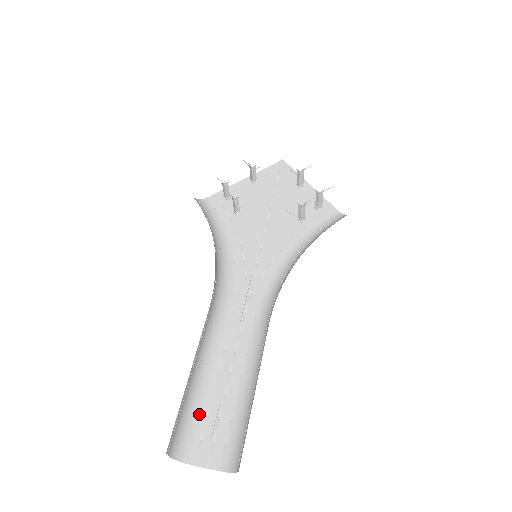
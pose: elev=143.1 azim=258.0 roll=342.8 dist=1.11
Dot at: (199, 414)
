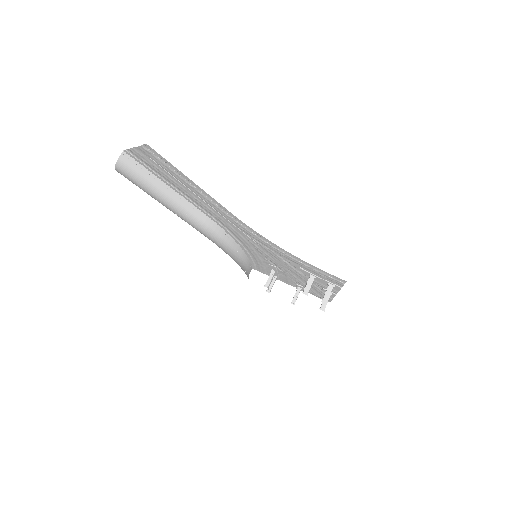
Dot at: occluded
